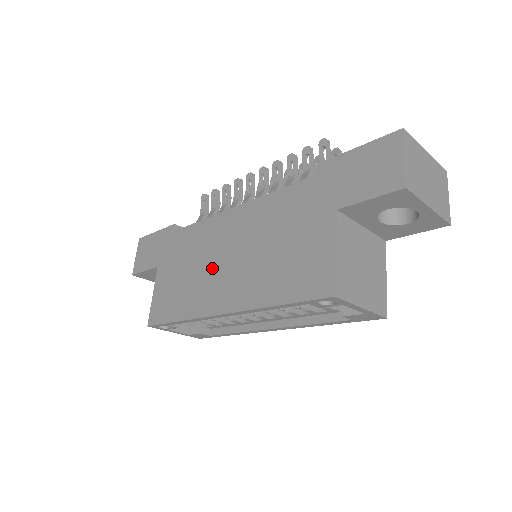
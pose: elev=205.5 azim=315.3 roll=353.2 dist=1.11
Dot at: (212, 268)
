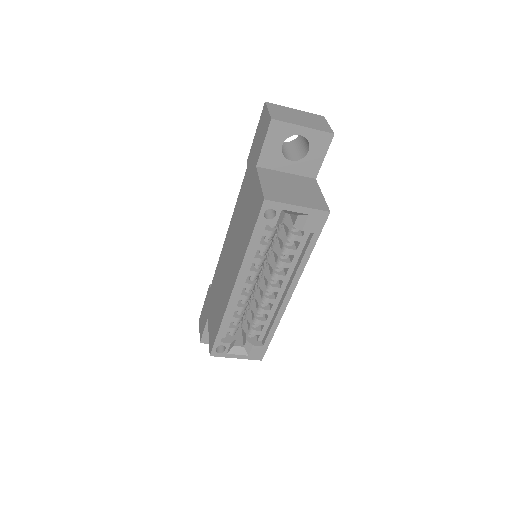
Dot at: (225, 275)
